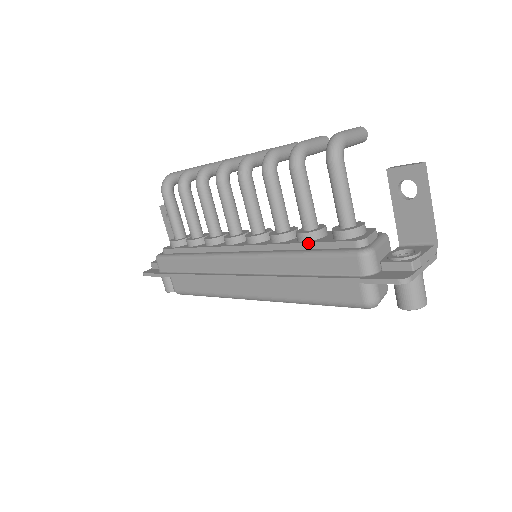
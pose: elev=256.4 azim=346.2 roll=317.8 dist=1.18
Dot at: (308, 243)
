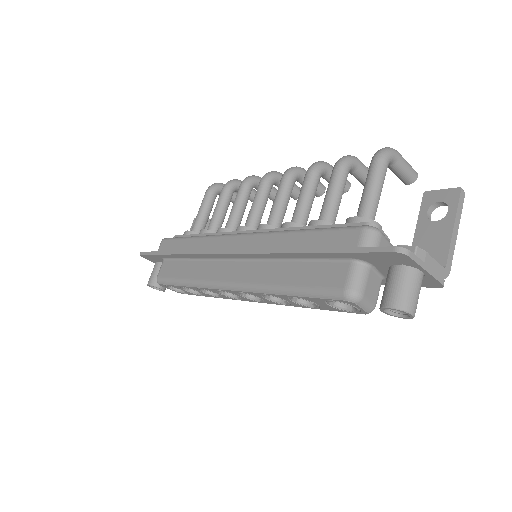
Dot at: (317, 226)
